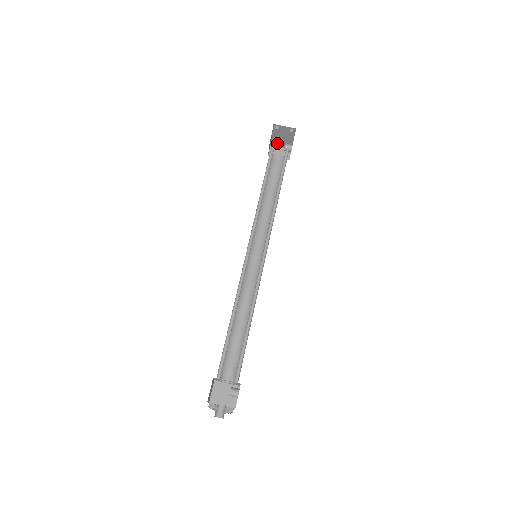
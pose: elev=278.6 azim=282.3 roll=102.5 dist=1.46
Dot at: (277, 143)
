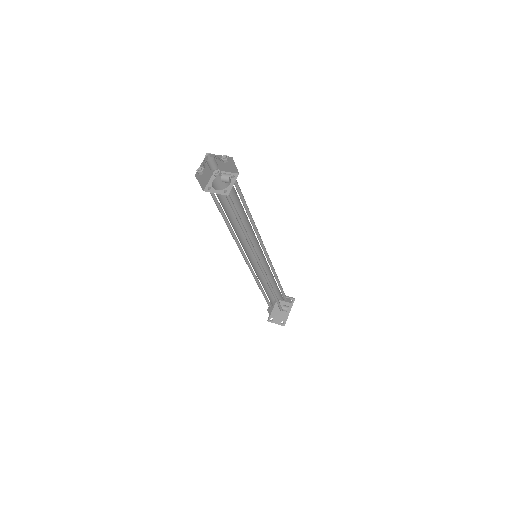
Dot at: (275, 317)
